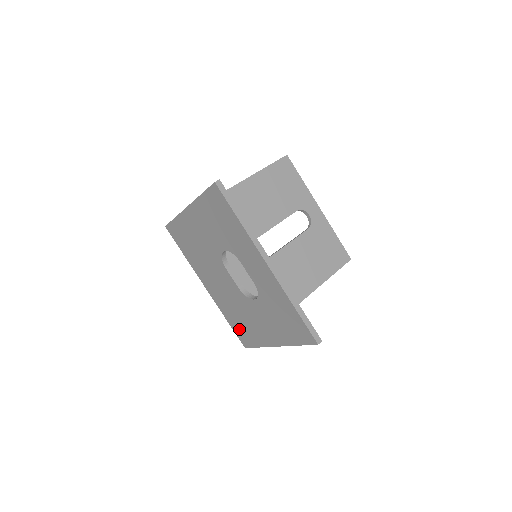
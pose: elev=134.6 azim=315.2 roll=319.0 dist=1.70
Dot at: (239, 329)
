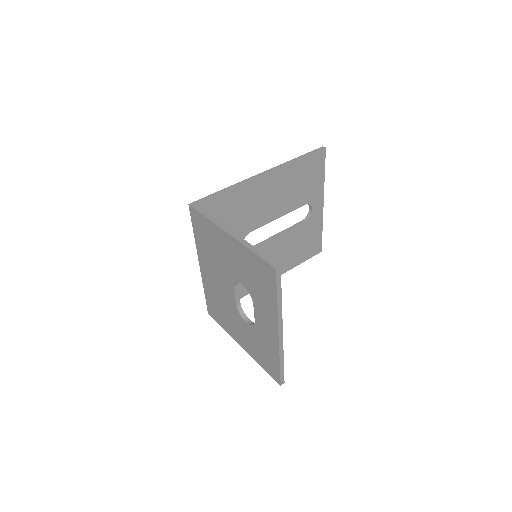
Dot at: (213, 306)
